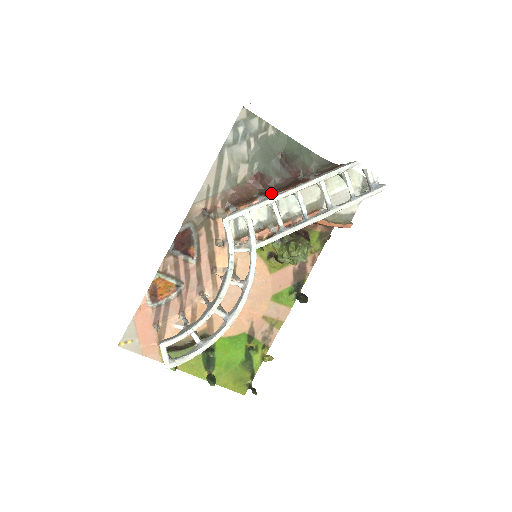
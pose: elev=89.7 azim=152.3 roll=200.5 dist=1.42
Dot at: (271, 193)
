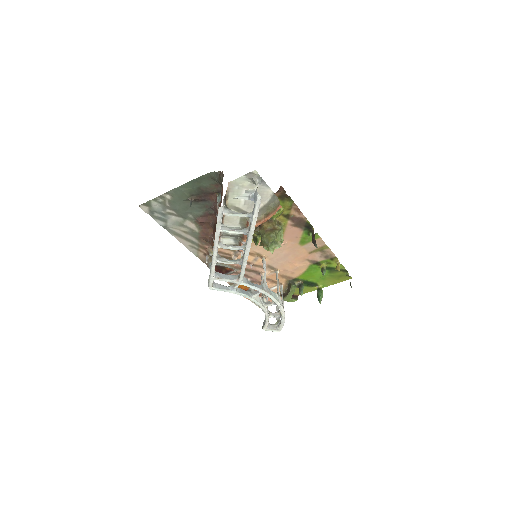
Dot at: occluded
